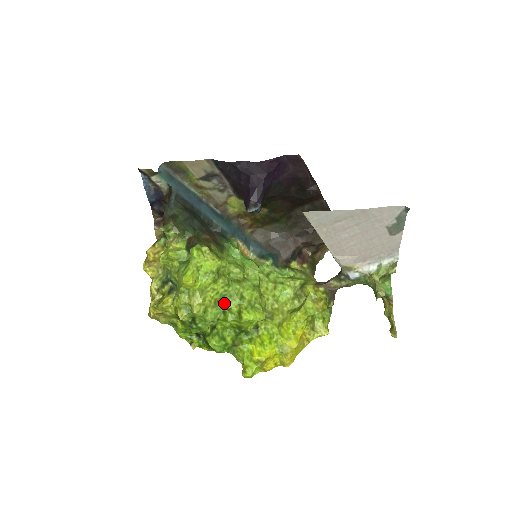
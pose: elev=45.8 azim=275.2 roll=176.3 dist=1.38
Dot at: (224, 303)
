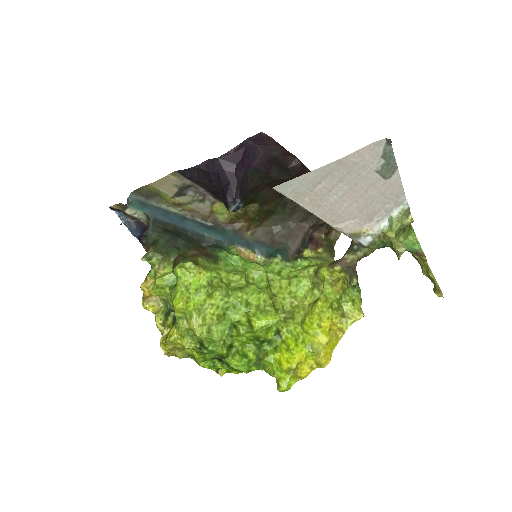
Dot at: (230, 316)
